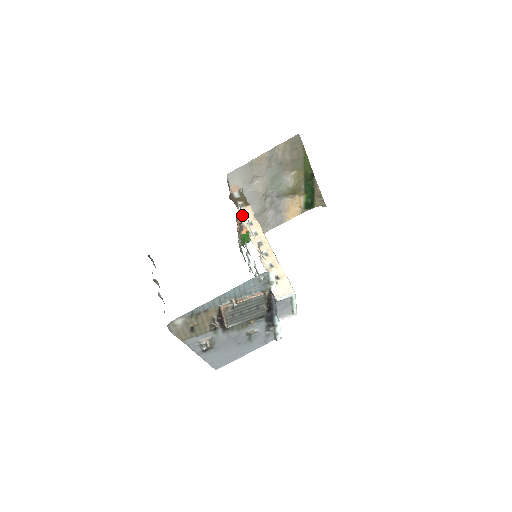
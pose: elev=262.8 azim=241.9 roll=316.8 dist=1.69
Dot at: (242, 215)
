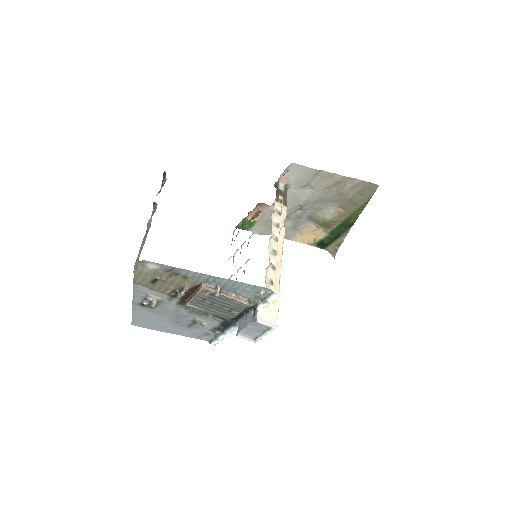
Dot at: occluded
